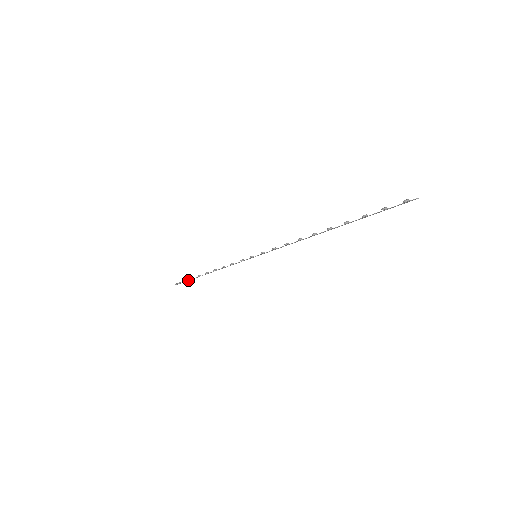
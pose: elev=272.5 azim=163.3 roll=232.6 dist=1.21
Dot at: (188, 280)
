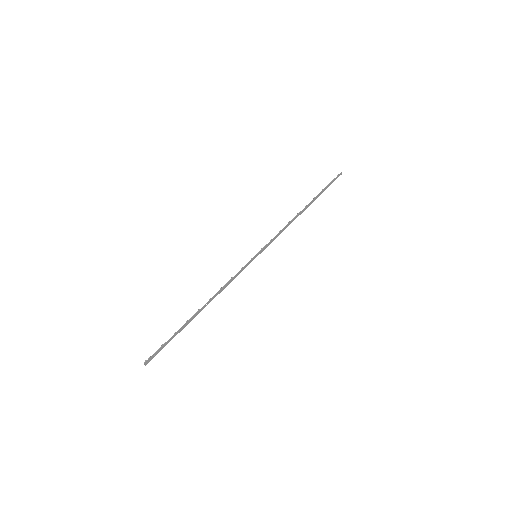
Dot at: occluded
